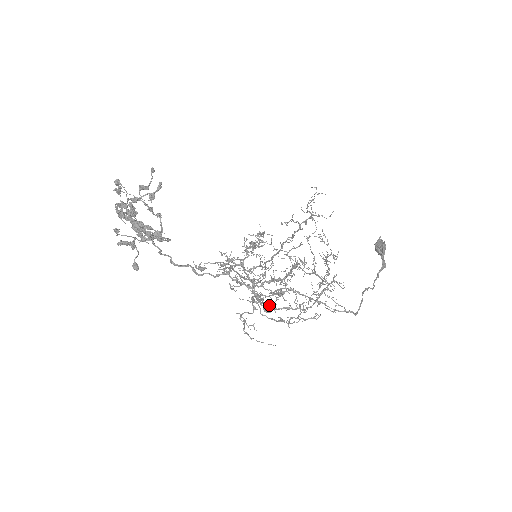
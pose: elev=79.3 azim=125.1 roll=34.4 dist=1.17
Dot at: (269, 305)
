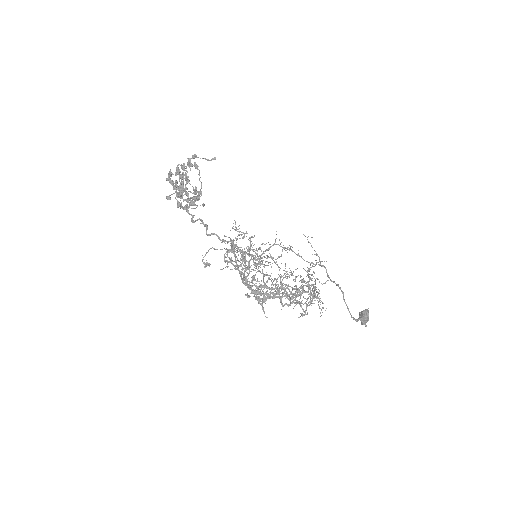
Dot at: occluded
